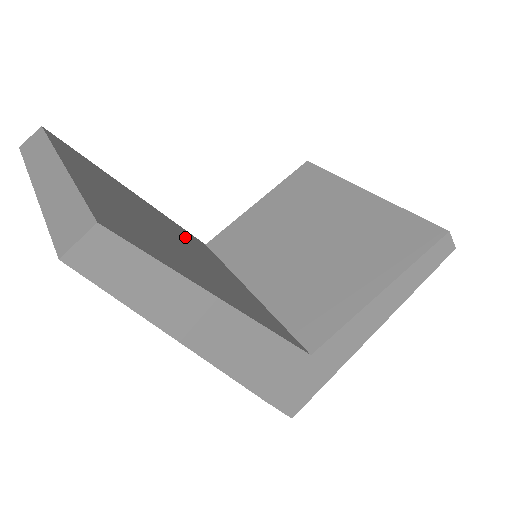
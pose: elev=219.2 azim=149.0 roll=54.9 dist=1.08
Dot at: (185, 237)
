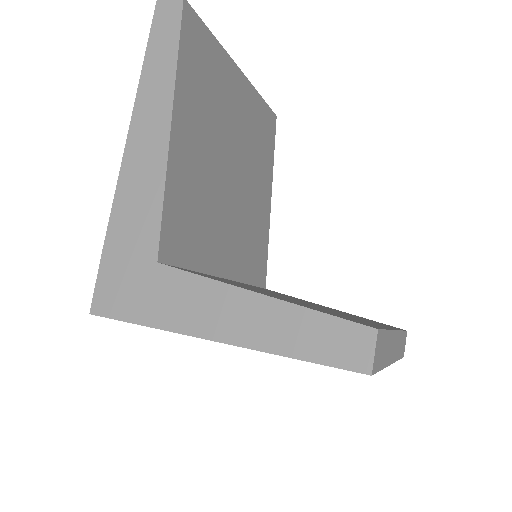
Dot at: (251, 224)
